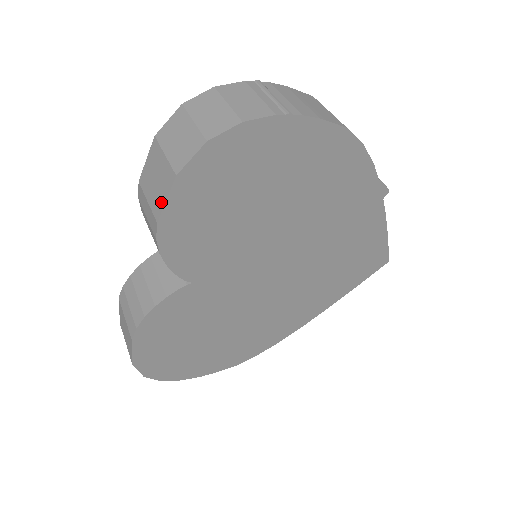
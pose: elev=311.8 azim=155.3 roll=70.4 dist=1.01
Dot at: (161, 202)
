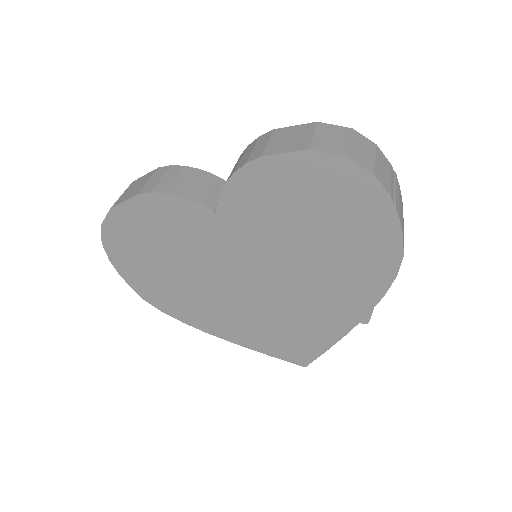
Dot at: (279, 150)
